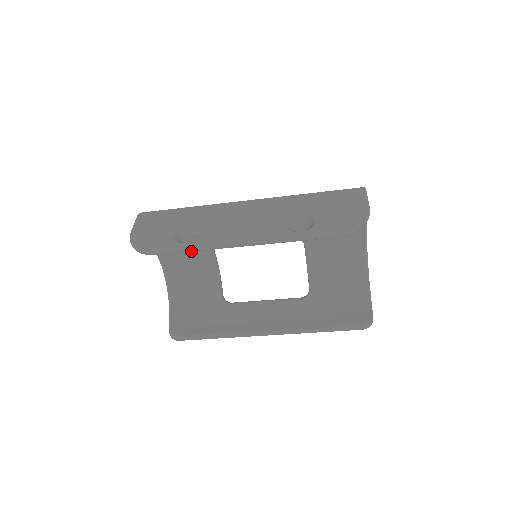
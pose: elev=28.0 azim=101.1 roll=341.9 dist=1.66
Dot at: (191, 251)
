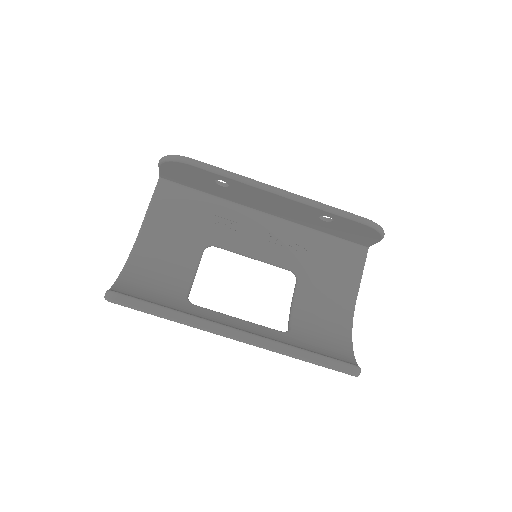
Dot at: (229, 176)
